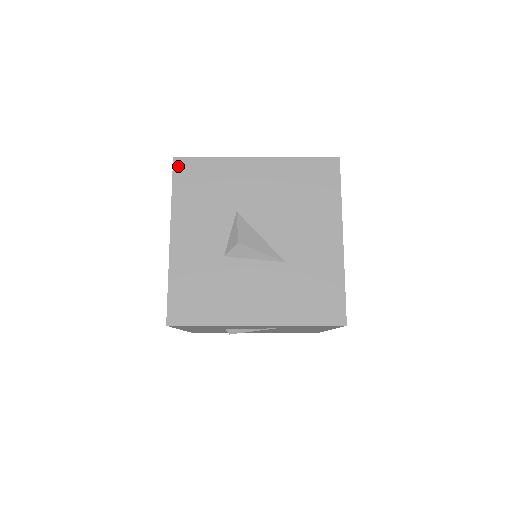
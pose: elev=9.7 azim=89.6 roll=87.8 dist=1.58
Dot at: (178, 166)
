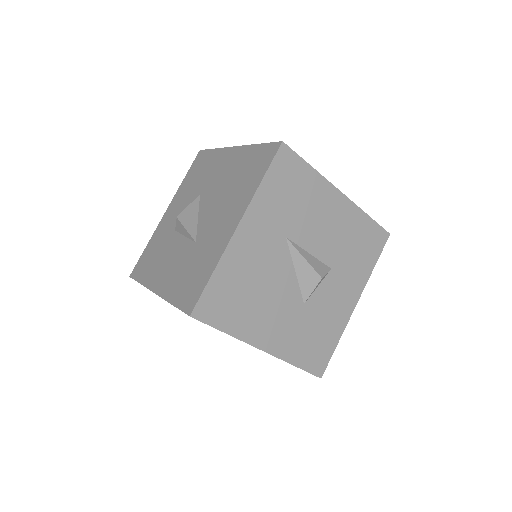
Dot at: (198, 157)
